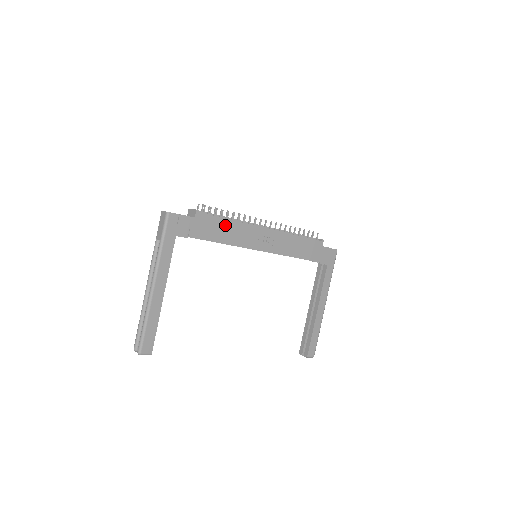
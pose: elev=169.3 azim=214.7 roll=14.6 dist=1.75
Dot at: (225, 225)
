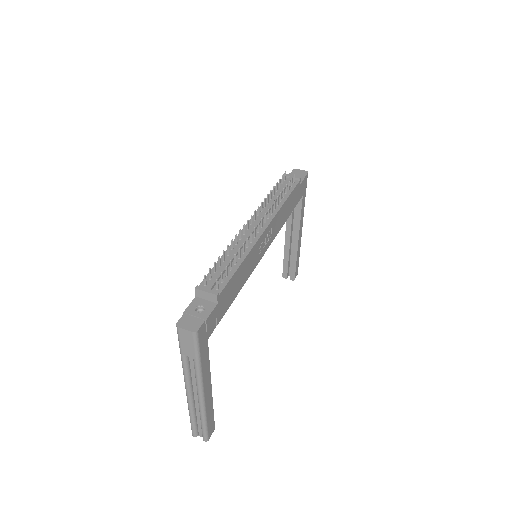
Dot at: (239, 273)
